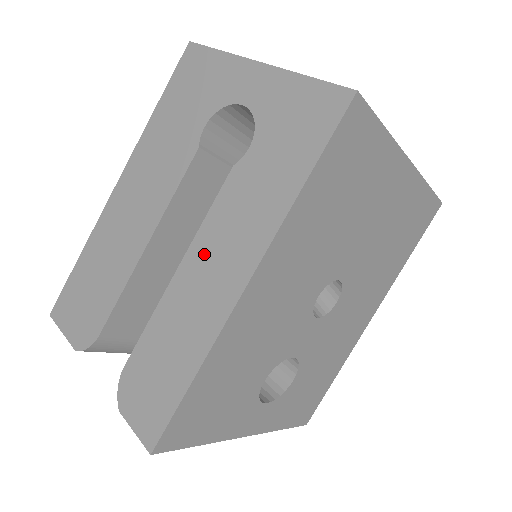
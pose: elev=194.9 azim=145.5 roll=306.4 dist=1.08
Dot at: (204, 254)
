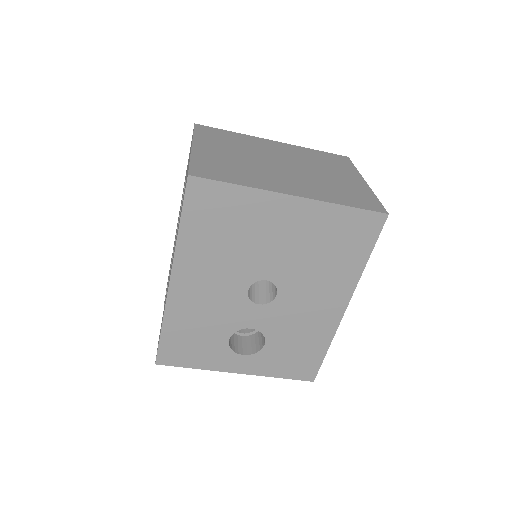
Dot at: occluded
